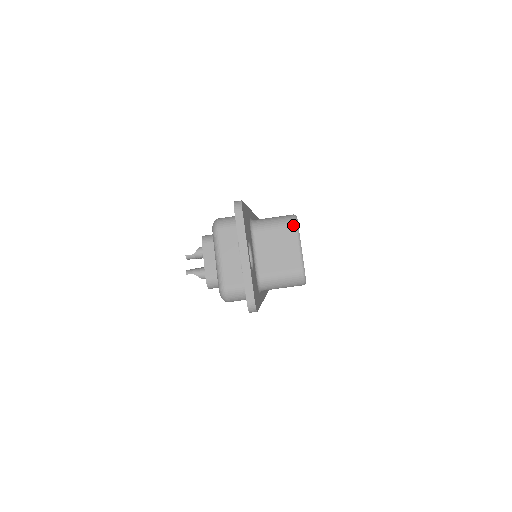
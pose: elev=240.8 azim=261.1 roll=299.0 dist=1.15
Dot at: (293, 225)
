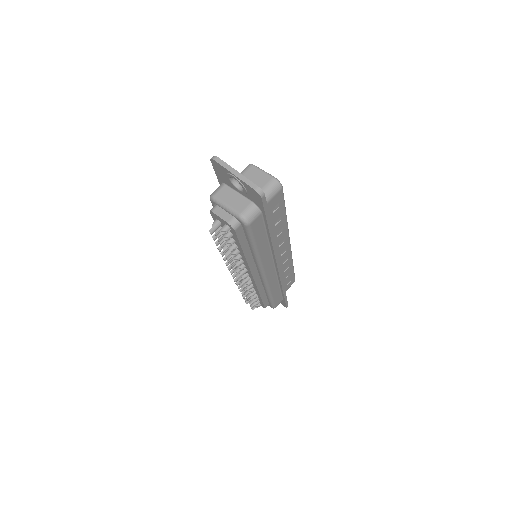
Dot at: (251, 166)
